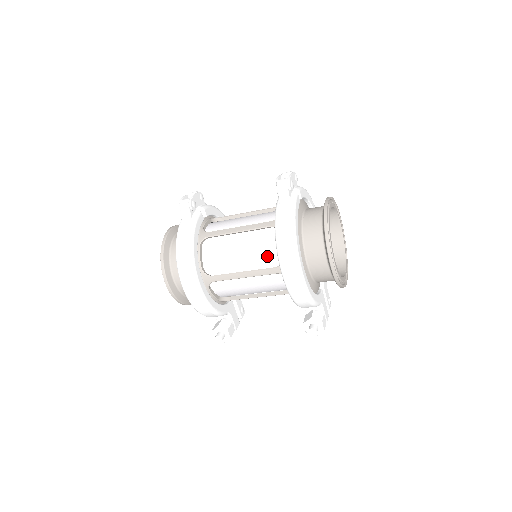
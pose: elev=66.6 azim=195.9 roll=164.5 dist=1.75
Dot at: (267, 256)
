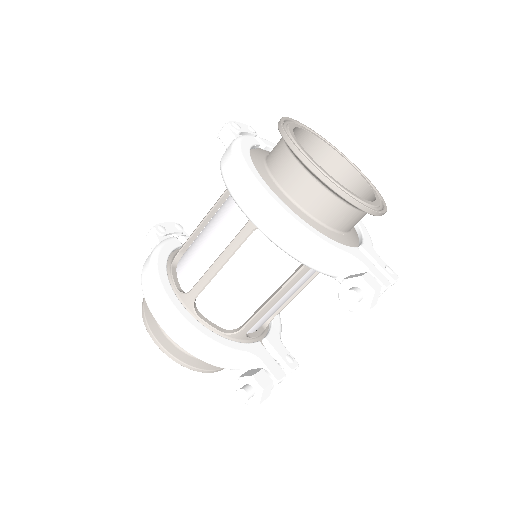
Dot at: (236, 219)
